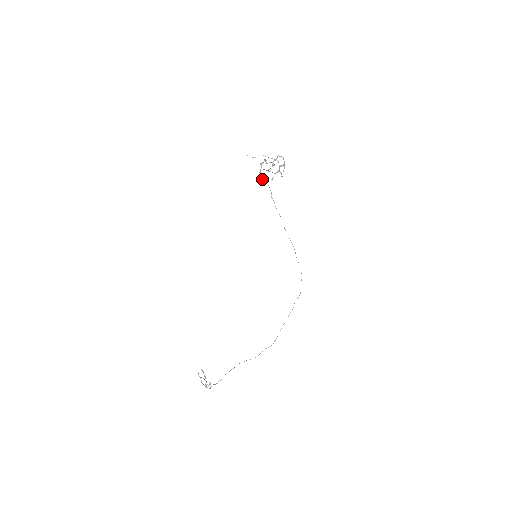
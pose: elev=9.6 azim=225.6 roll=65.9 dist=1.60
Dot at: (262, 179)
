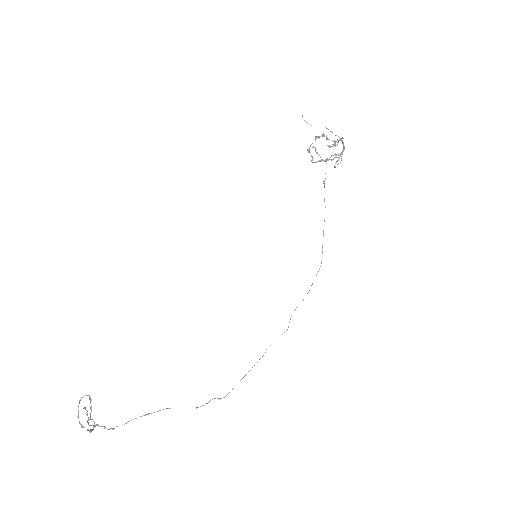
Dot at: (311, 156)
